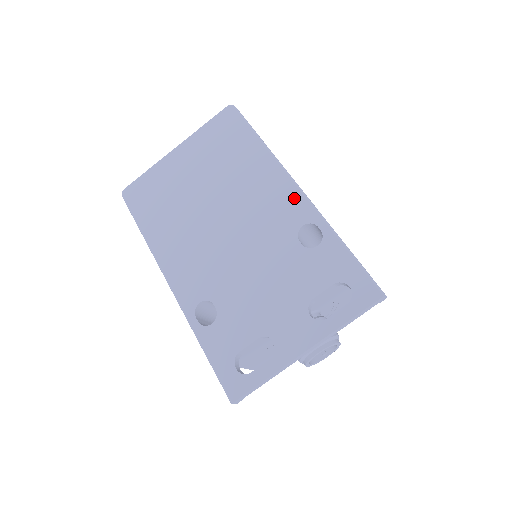
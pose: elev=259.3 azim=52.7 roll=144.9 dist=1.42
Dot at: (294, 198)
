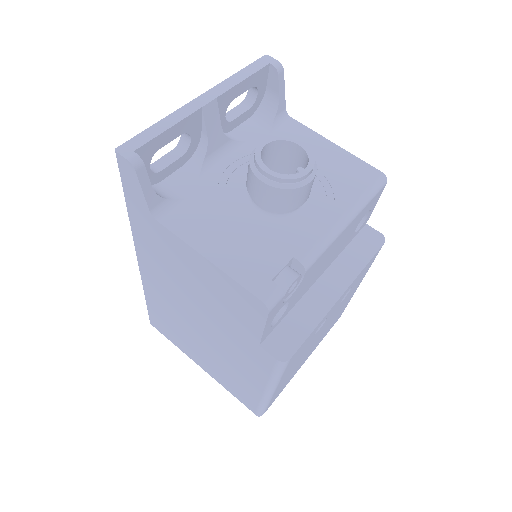
Dot at: occluded
